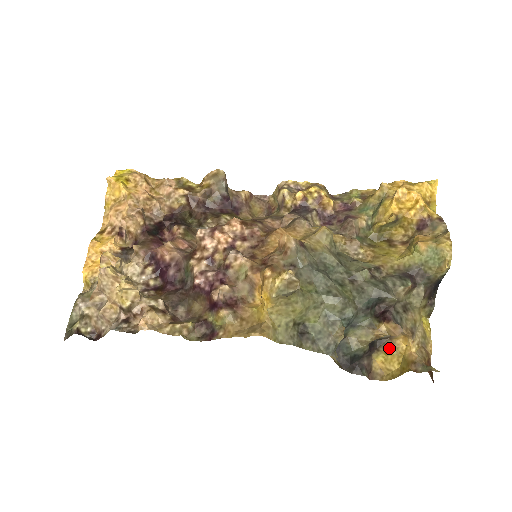
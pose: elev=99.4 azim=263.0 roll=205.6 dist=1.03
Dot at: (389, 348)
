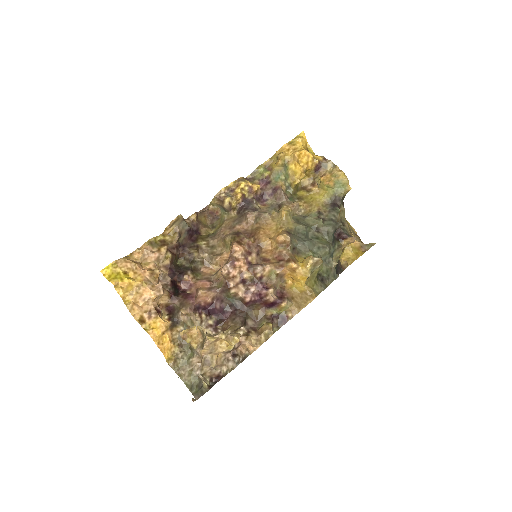
Dot at: occluded
